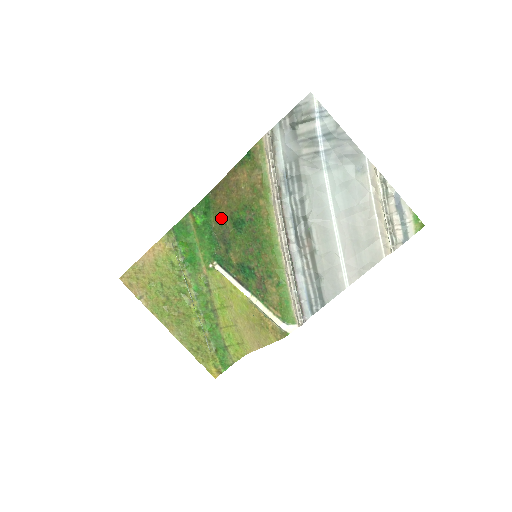
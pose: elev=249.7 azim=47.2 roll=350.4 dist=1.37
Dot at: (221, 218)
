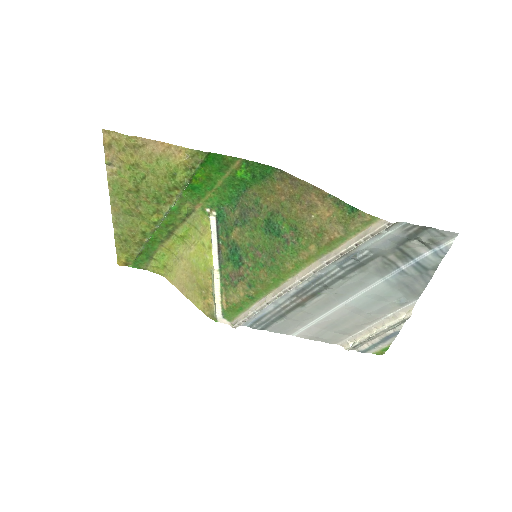
Dot at: (263, 198)
